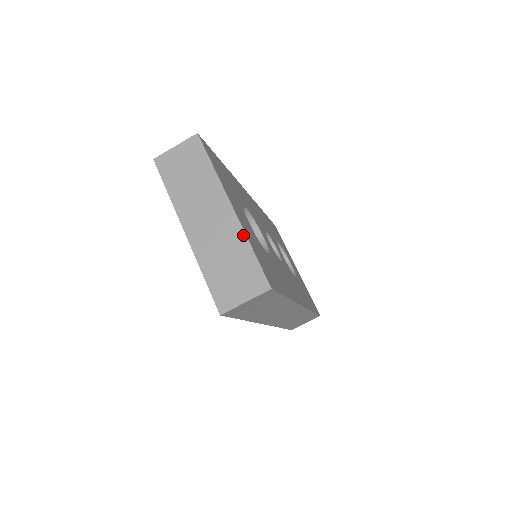
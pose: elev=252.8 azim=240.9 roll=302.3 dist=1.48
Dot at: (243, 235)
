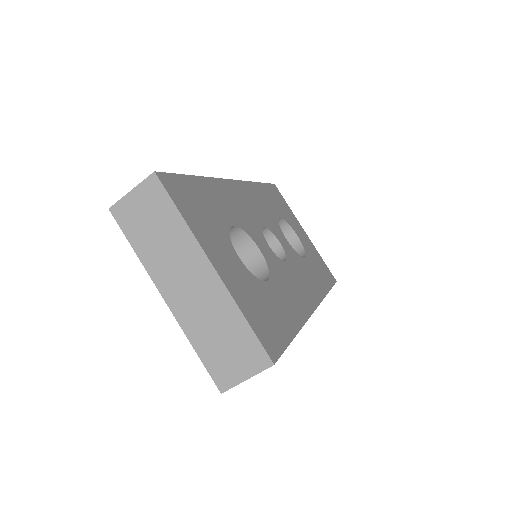
Dot at: (232, 302)
